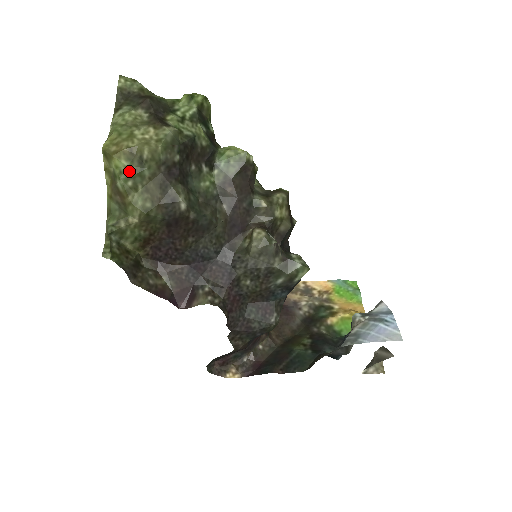
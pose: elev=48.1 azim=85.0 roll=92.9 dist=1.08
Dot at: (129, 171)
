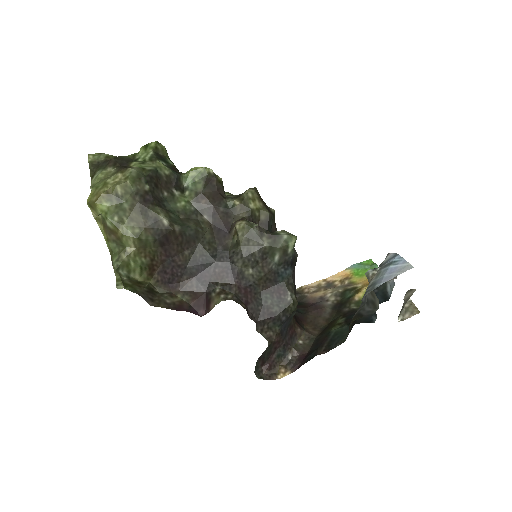
Dot at: (112, 209)
